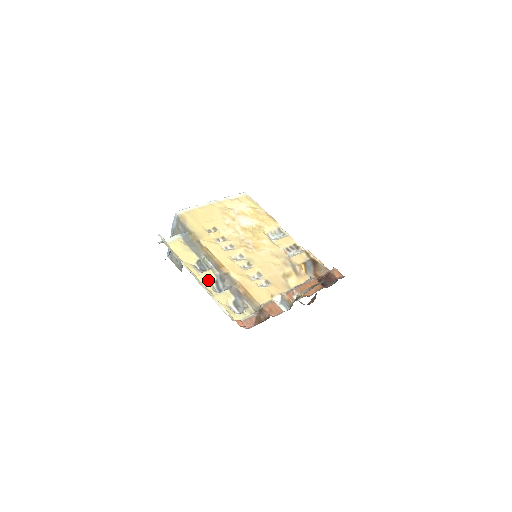
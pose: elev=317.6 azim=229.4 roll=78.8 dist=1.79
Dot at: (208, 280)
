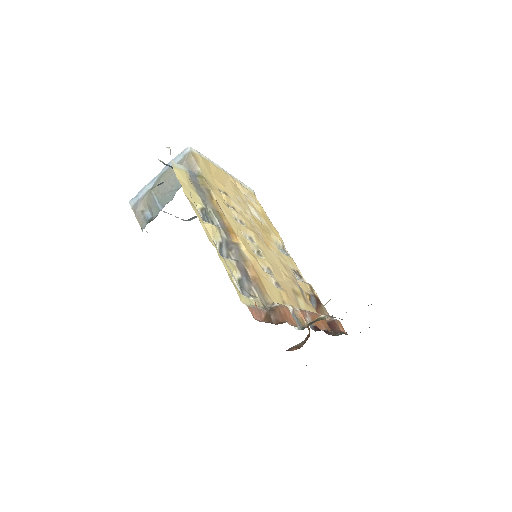
Dot at: (212, 235)
